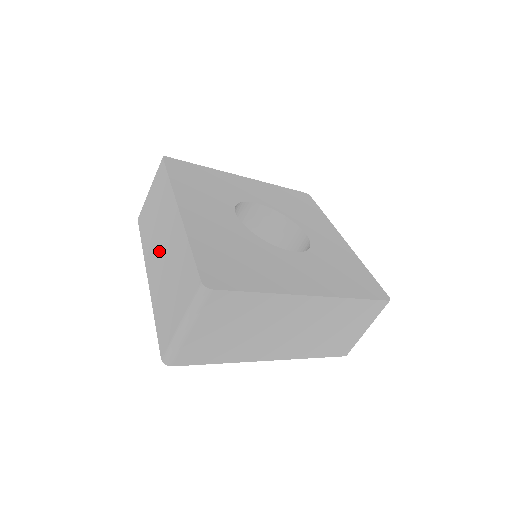
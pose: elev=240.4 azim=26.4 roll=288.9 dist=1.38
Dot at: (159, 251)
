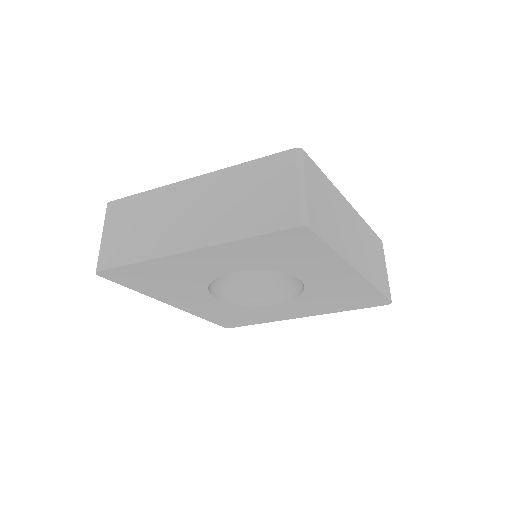
Dot at: occluded
